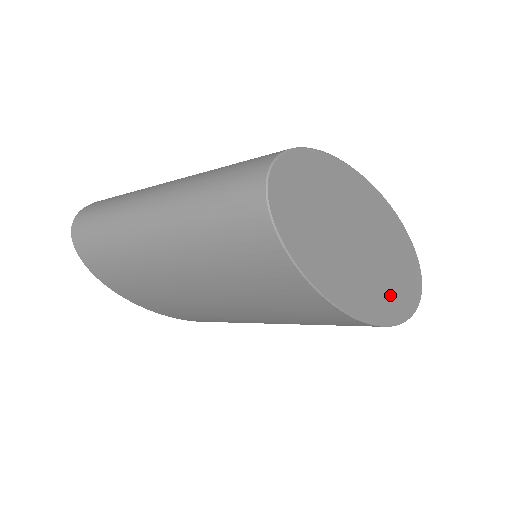
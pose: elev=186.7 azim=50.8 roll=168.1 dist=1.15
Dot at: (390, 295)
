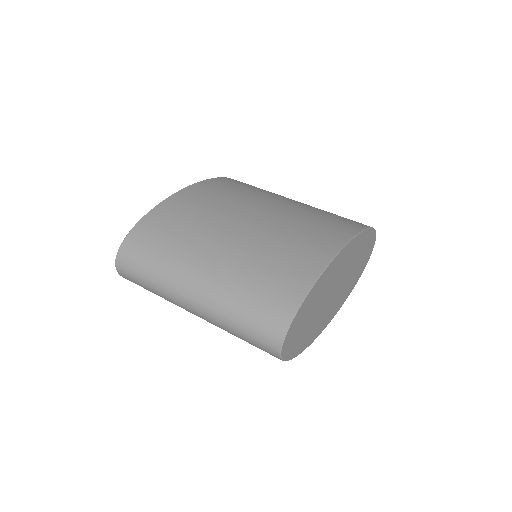
Dot at: (349, 285)
